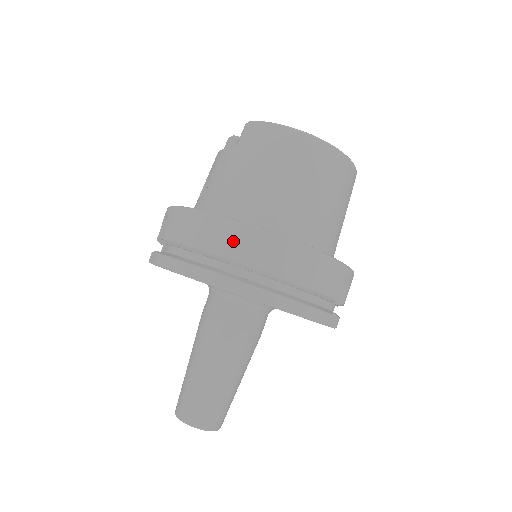
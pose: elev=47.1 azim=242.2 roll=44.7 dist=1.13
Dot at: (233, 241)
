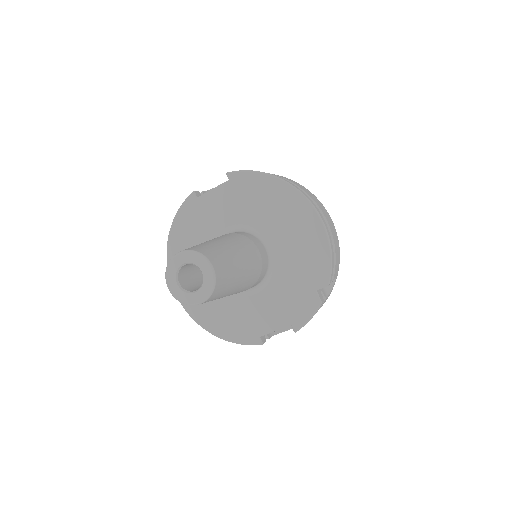
Dot at: (301, 186)
